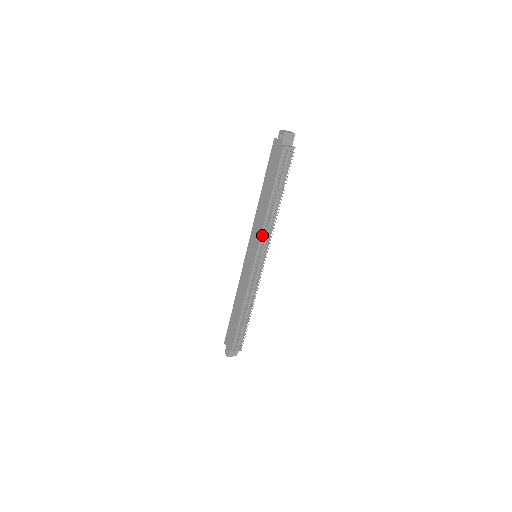
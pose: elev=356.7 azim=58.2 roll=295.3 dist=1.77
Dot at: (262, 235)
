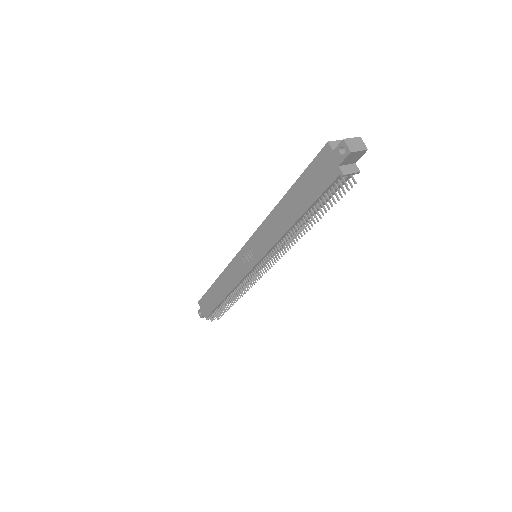
Dot at: (271, 249)
